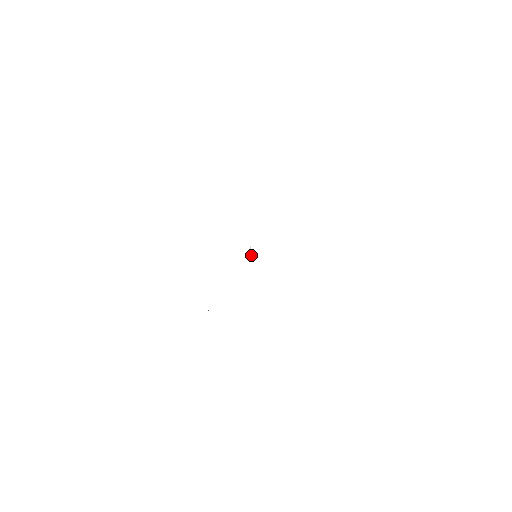
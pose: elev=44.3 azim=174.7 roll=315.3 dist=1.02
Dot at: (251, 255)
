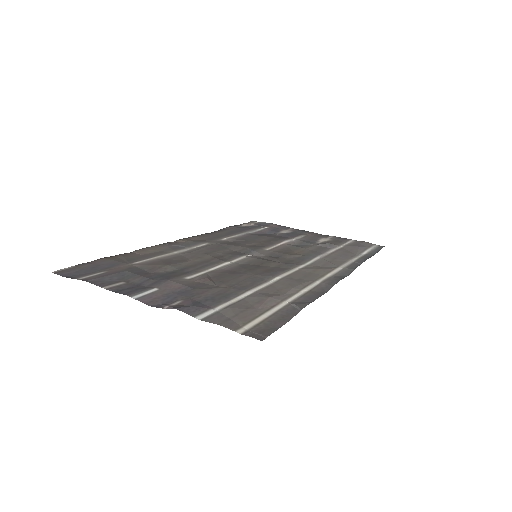
Dot at: (253, 256)
